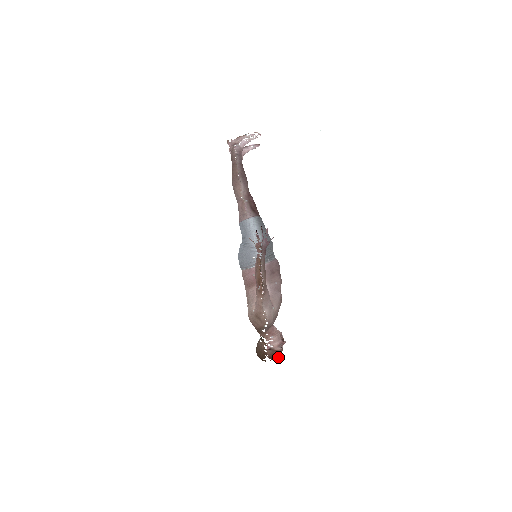
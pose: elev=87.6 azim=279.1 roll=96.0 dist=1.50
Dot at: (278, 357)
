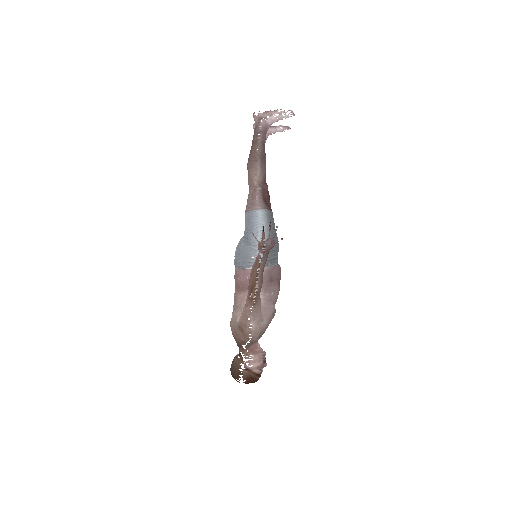
Dot at: (254, 380)
